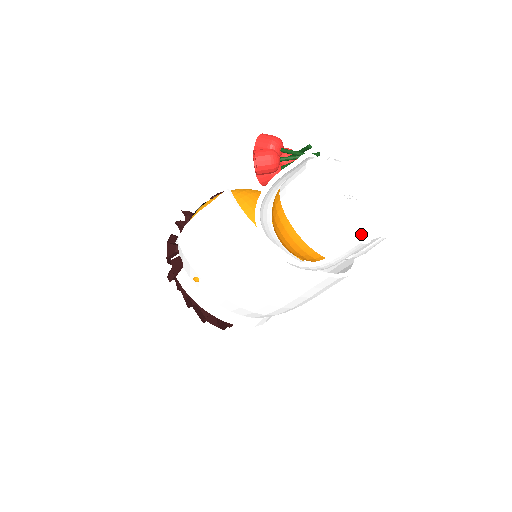
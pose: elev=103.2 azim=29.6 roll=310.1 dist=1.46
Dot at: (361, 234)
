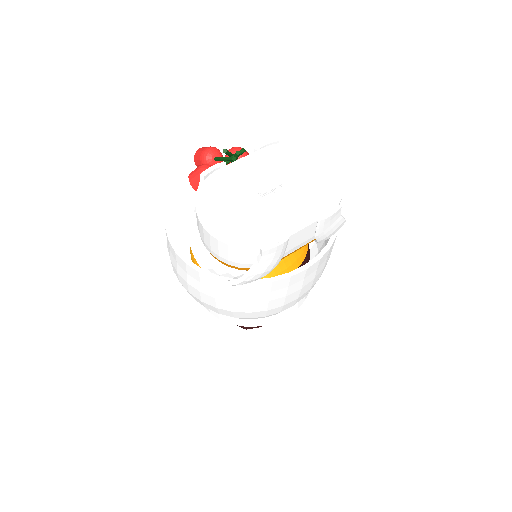
Dot at: (270, 237)
